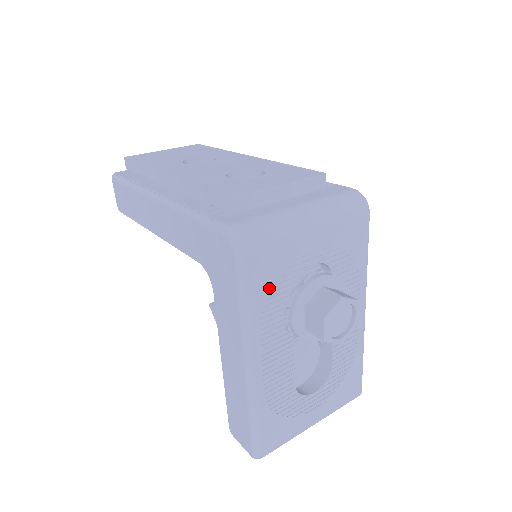
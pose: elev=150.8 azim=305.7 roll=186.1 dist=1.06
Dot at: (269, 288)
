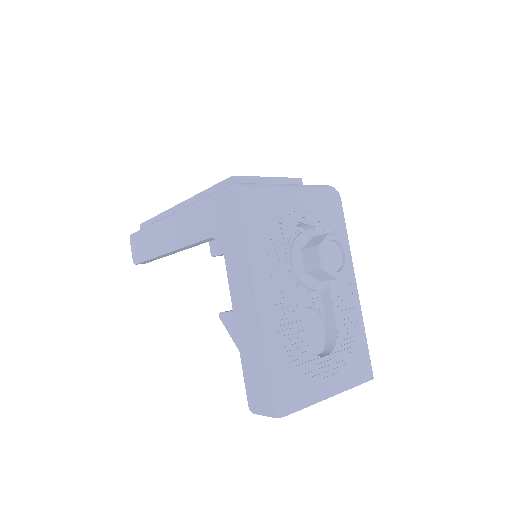
Dot at: (269, 231)
